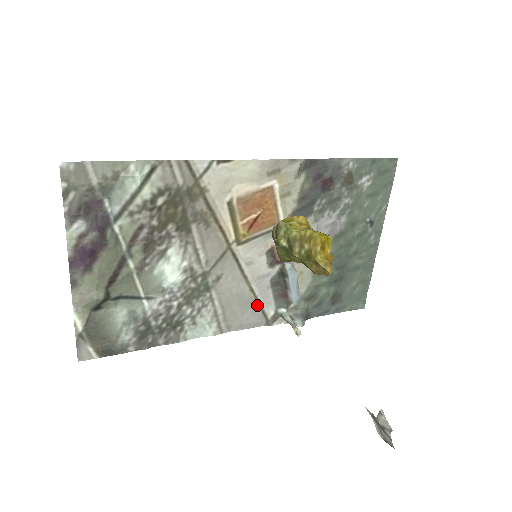
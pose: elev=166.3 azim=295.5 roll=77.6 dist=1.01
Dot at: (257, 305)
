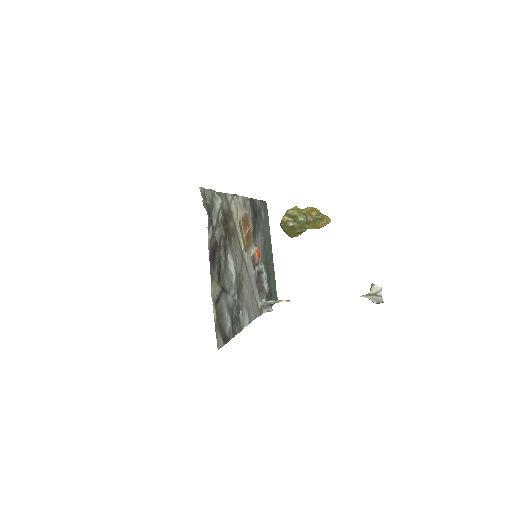
Dot at: (255, 299)
